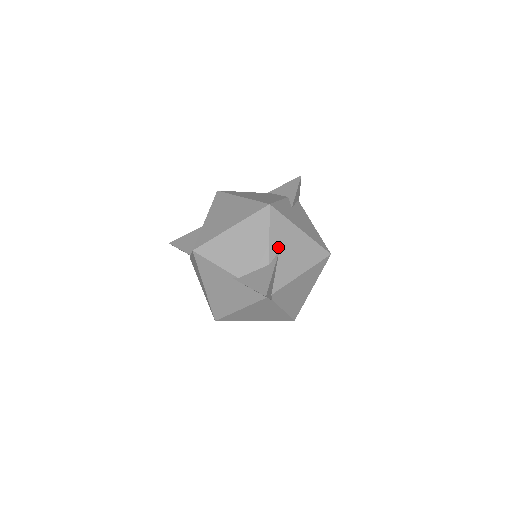
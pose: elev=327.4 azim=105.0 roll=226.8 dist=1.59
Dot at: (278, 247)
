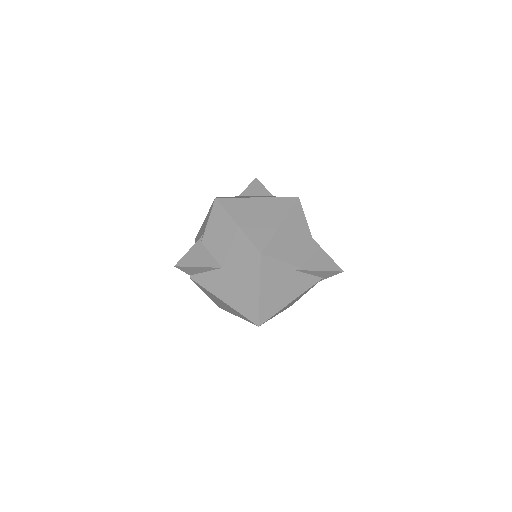
Dot at: occluded
